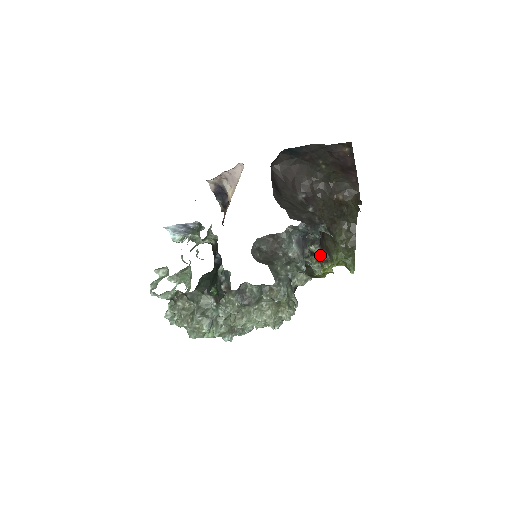
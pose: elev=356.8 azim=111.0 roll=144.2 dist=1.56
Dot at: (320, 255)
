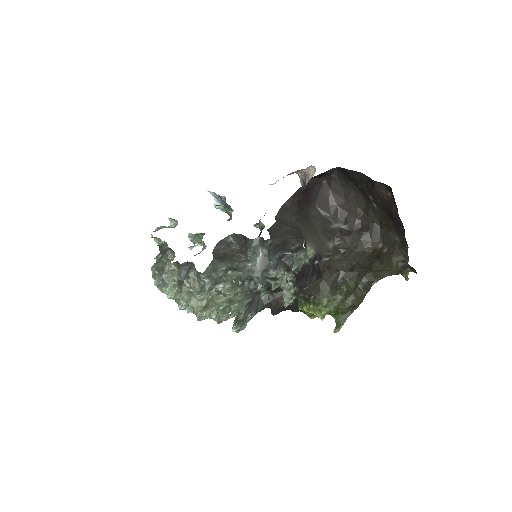
Dot at: (298, 288)
